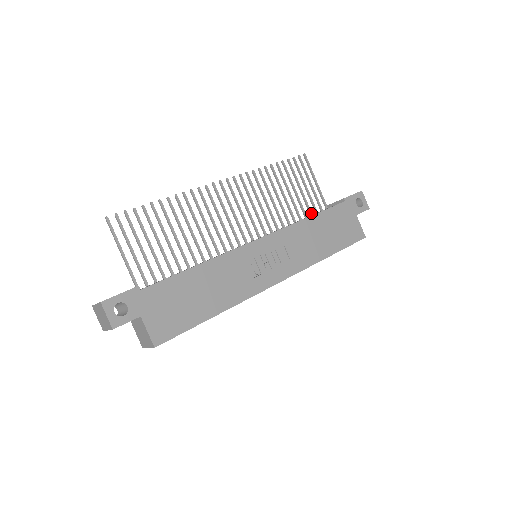
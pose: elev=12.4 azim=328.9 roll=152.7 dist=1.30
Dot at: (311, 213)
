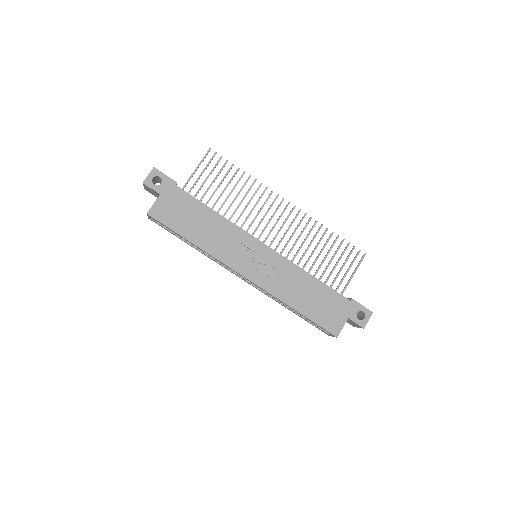
Dot at: occluded
